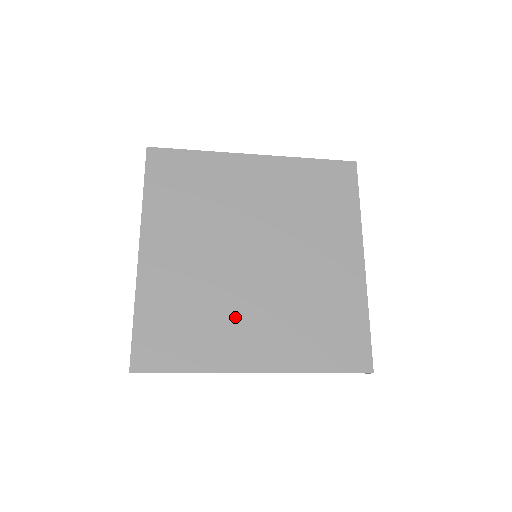
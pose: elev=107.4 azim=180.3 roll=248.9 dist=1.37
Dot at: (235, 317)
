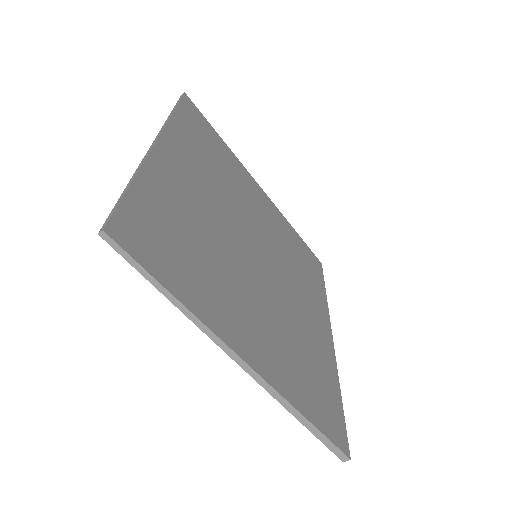
Dot at: (237, 289)
